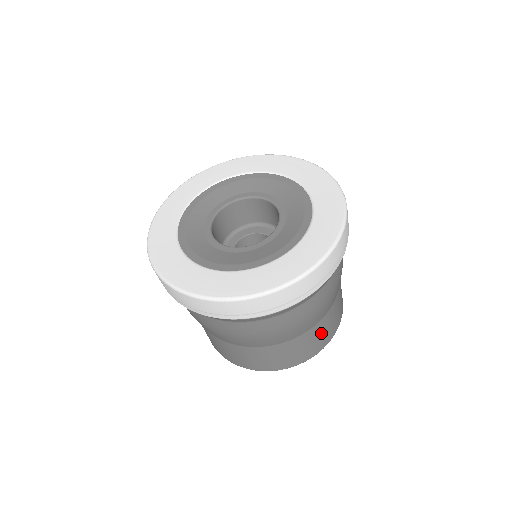
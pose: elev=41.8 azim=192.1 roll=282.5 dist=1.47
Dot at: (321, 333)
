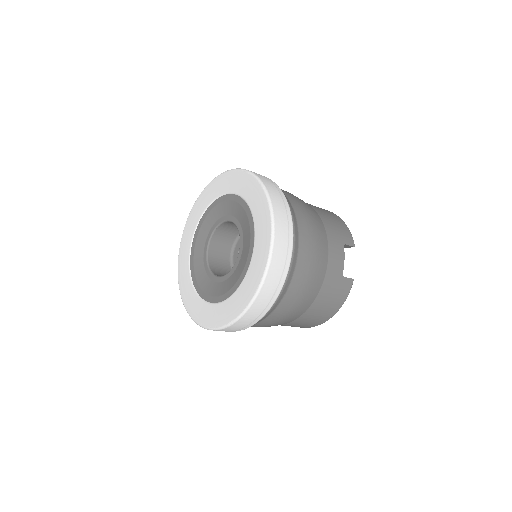
Dot at: (311, 318)
